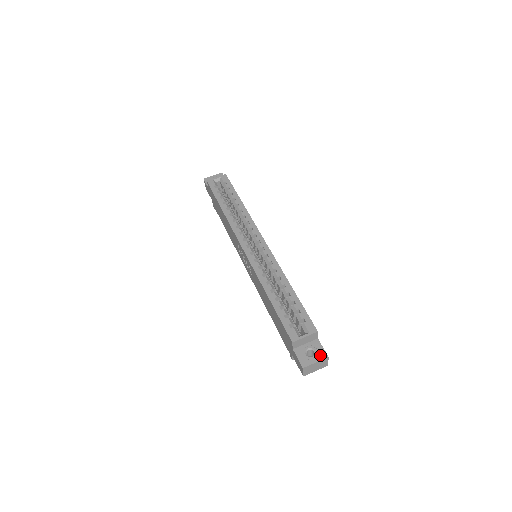
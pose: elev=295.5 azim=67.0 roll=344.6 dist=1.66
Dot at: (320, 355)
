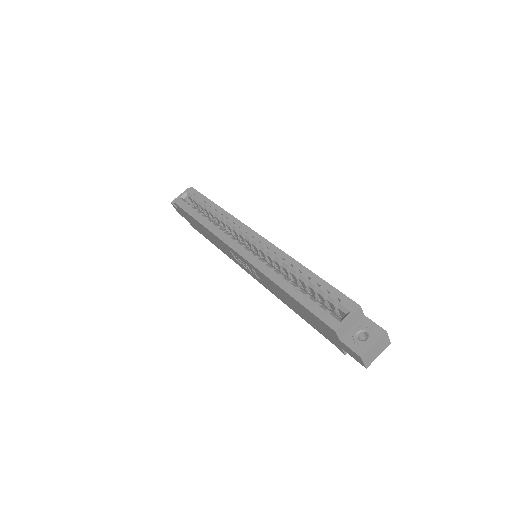
Dot at: (375, 333)
